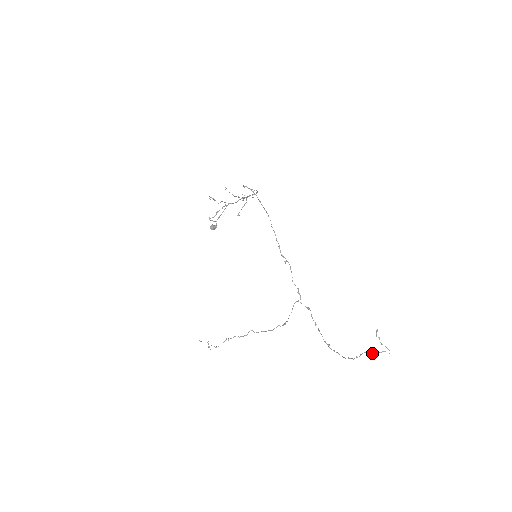
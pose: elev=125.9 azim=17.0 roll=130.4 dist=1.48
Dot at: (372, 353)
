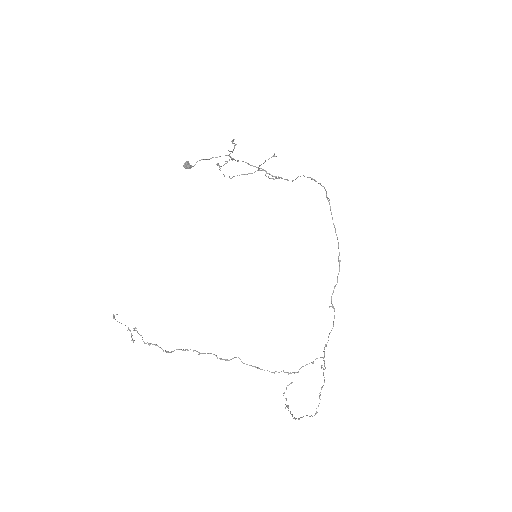
Dot at: occluded
